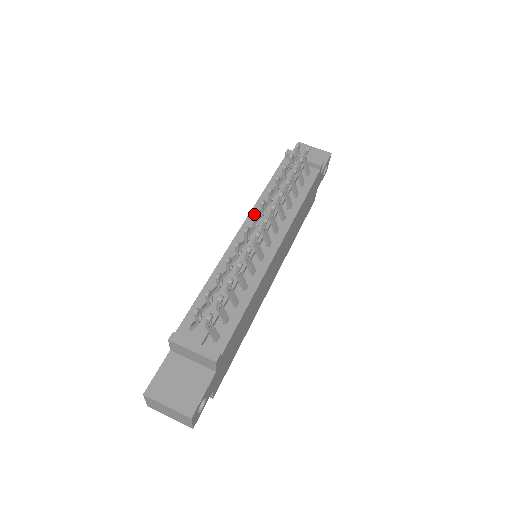
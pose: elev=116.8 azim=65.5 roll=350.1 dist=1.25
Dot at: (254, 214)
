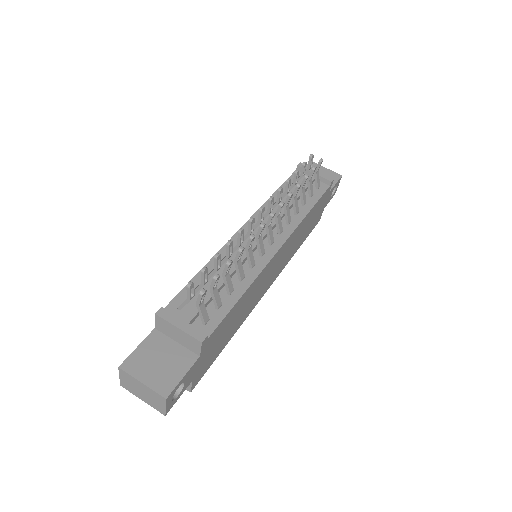
Dot at: (261, 207)
